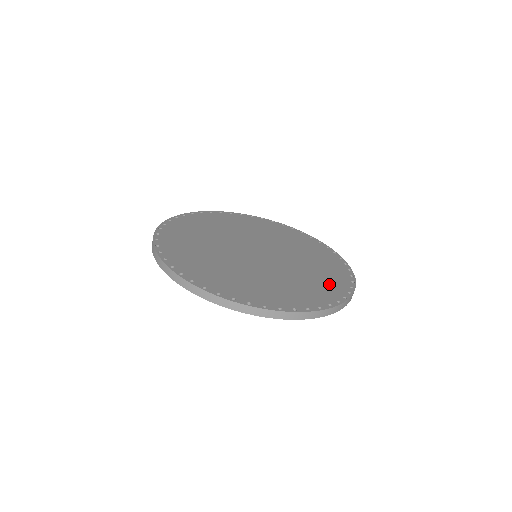
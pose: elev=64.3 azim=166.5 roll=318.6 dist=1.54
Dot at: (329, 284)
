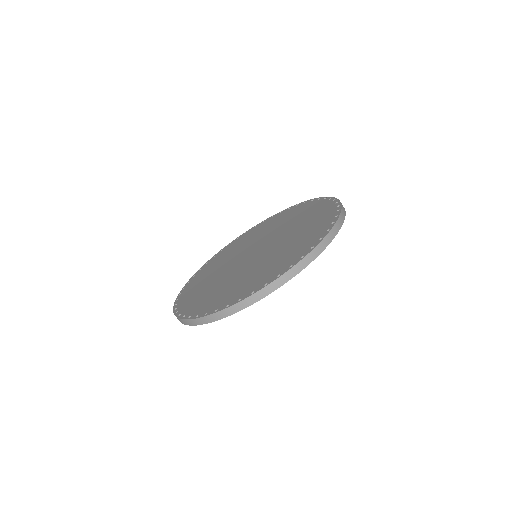
Dot at: (320, 216)
